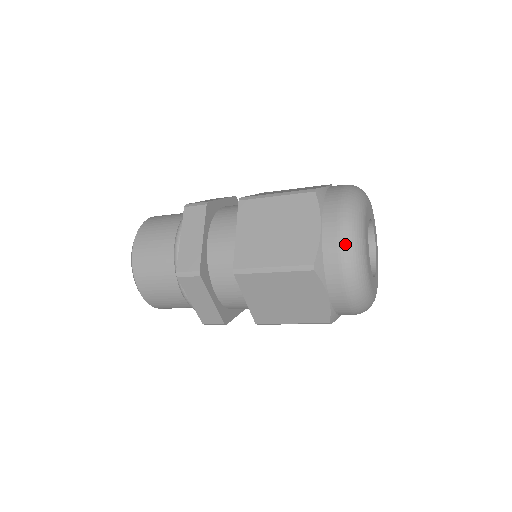
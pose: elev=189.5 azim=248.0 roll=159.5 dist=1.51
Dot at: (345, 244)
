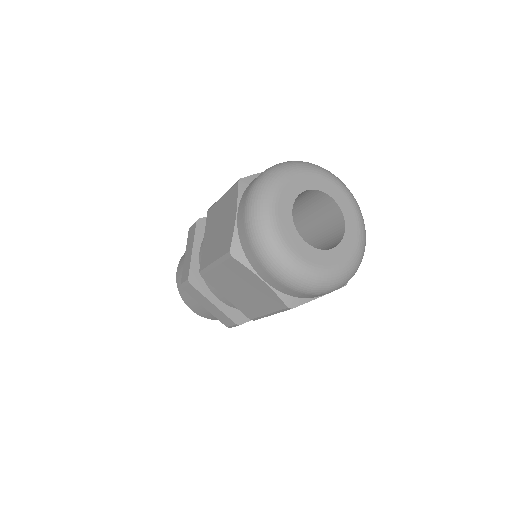
Dot at: (271, 167)
